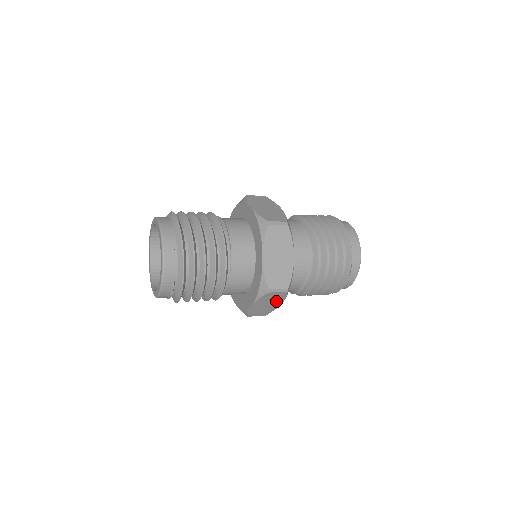
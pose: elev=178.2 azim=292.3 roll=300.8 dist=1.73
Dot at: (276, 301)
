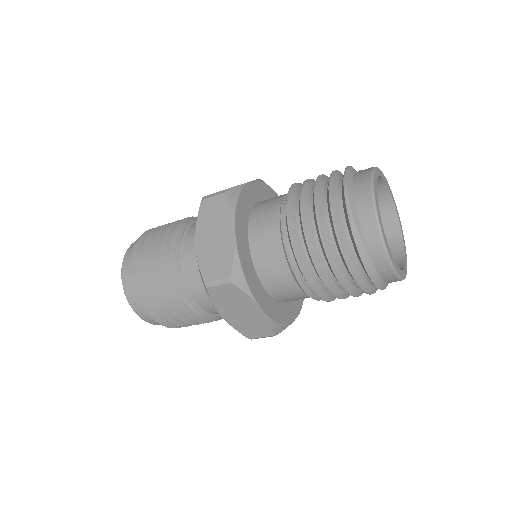
Dot at: (245, 304)
